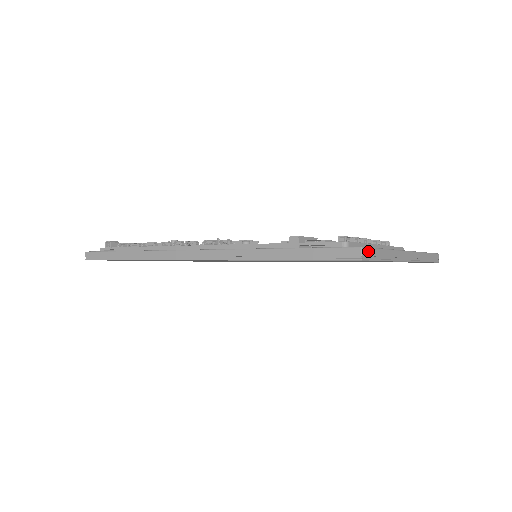
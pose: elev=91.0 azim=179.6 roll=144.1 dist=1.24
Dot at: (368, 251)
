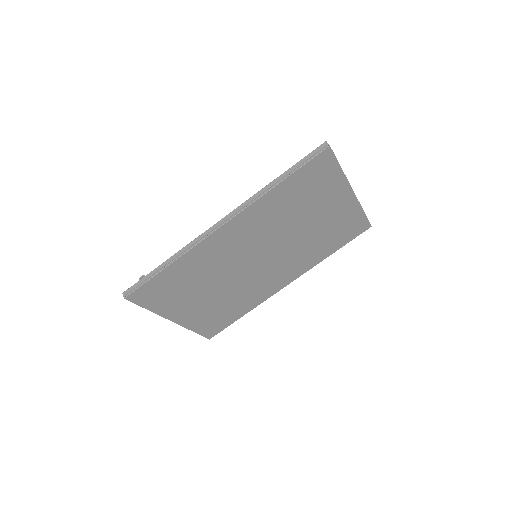
Dot at: occluded
